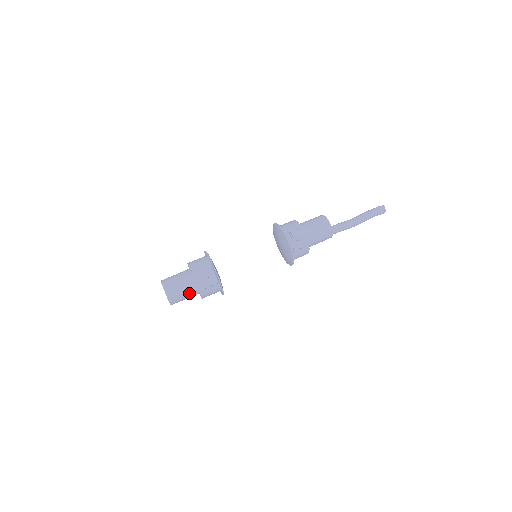
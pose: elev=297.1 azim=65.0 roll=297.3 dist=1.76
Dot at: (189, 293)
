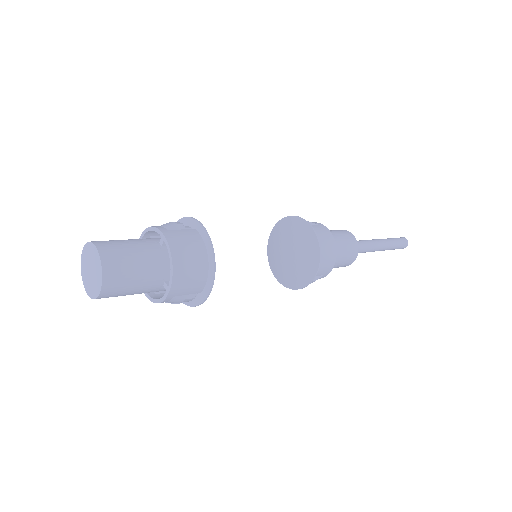
Dot at: (140, 245)
